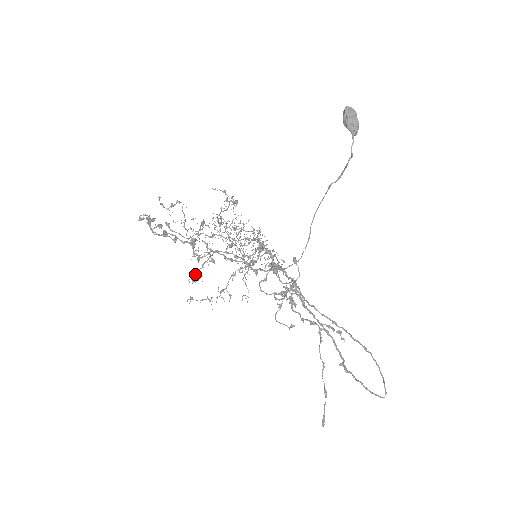
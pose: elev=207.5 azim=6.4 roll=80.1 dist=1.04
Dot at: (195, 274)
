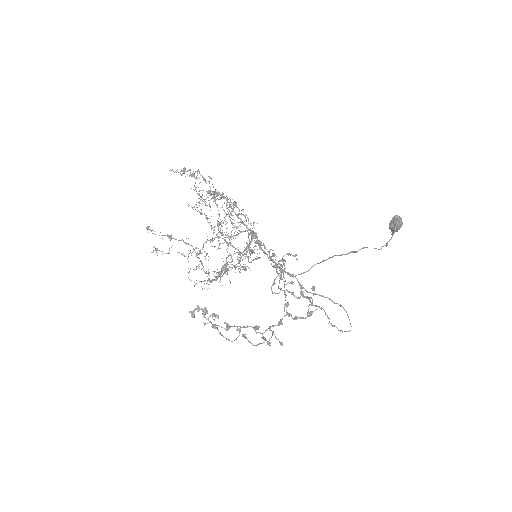
Dot at: (204, 283)
